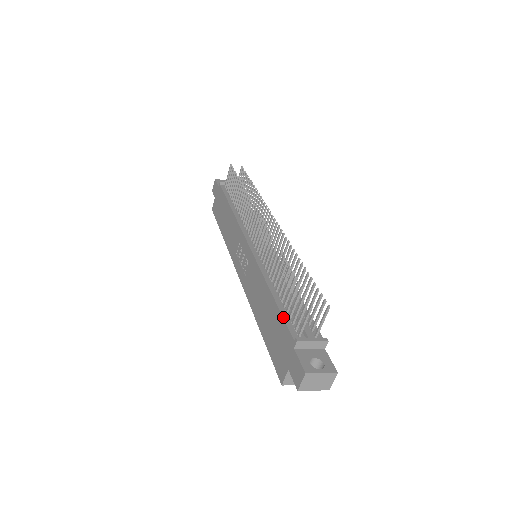
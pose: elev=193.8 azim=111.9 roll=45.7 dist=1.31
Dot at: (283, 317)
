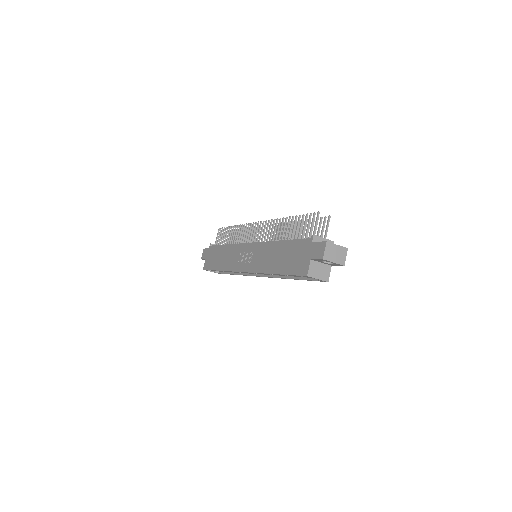
Dot at: (297, 239)
